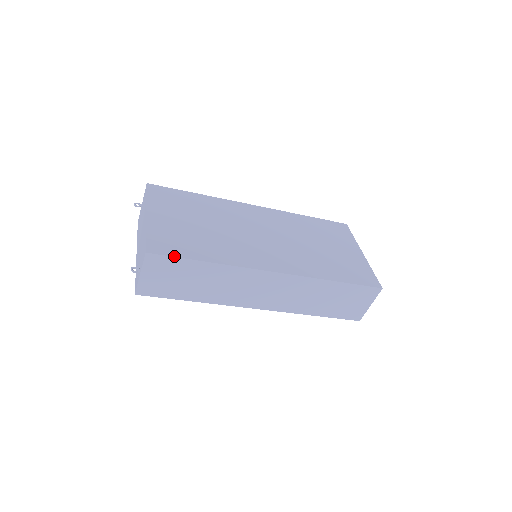
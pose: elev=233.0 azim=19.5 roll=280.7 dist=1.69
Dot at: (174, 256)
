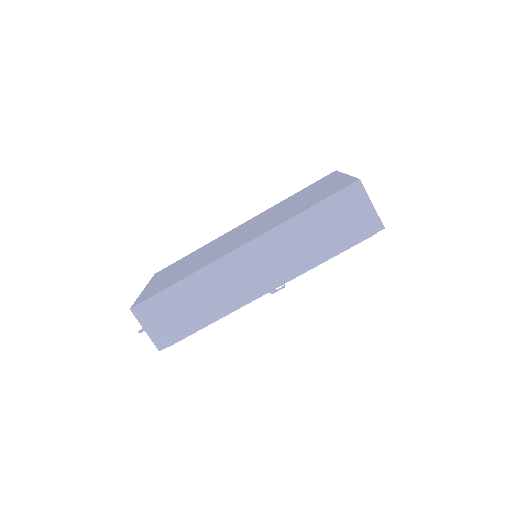
Dot at: (151, 296)
